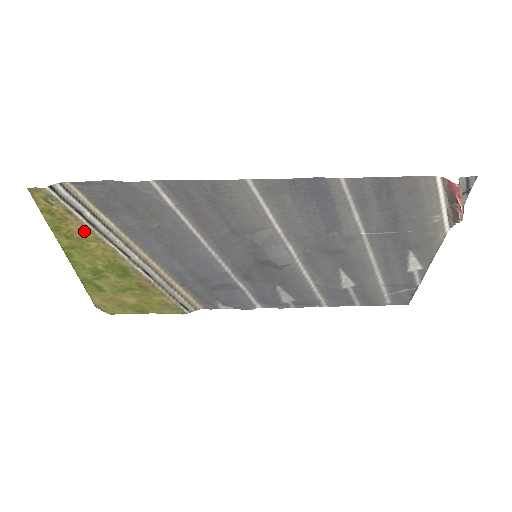
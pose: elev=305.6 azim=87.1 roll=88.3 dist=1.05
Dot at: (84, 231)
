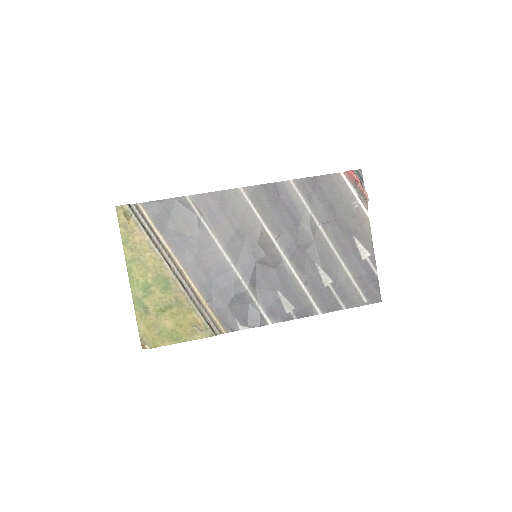
Dot at: (143, 242)
